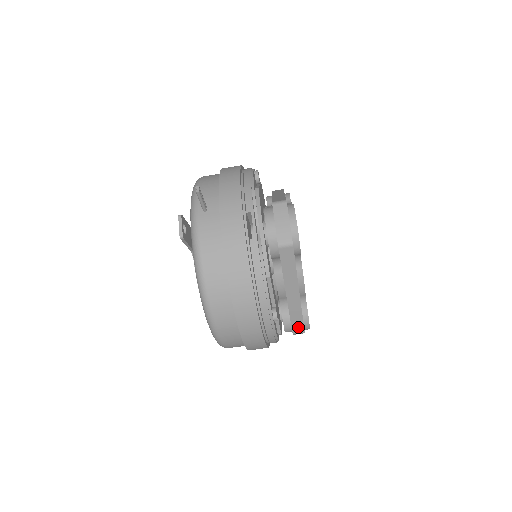
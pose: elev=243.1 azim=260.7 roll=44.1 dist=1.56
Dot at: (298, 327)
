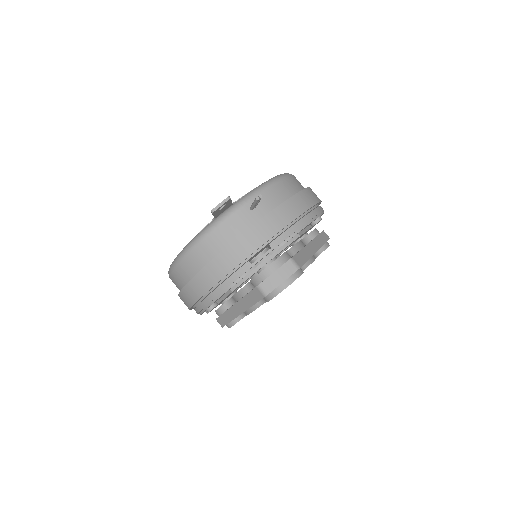
Dot at: (222, 321)
